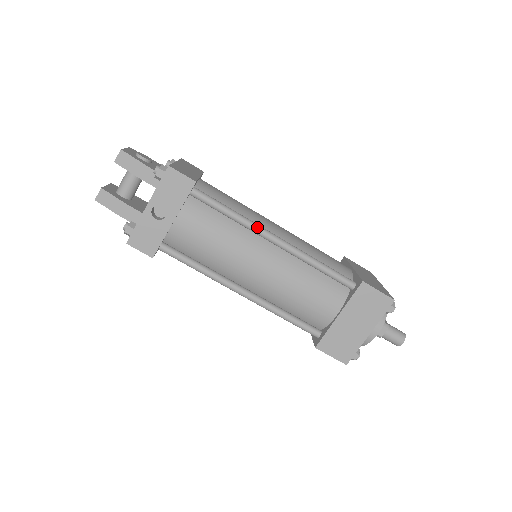
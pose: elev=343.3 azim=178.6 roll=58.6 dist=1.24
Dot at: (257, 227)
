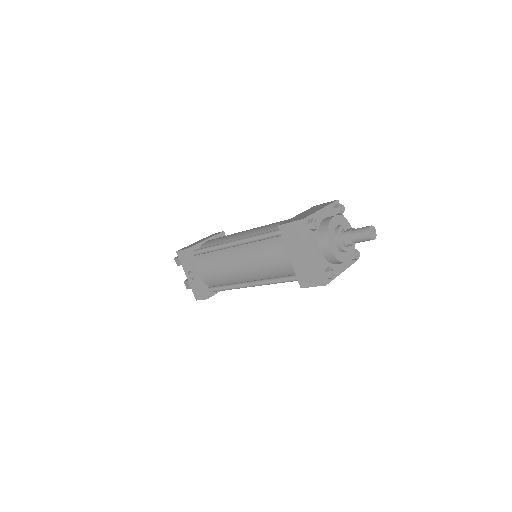
Dot at: (223, 245)
